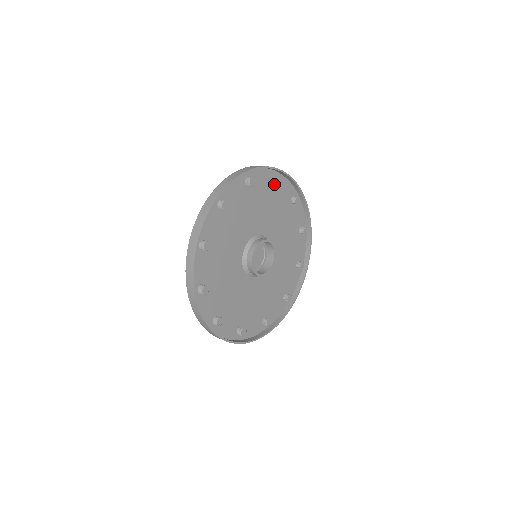
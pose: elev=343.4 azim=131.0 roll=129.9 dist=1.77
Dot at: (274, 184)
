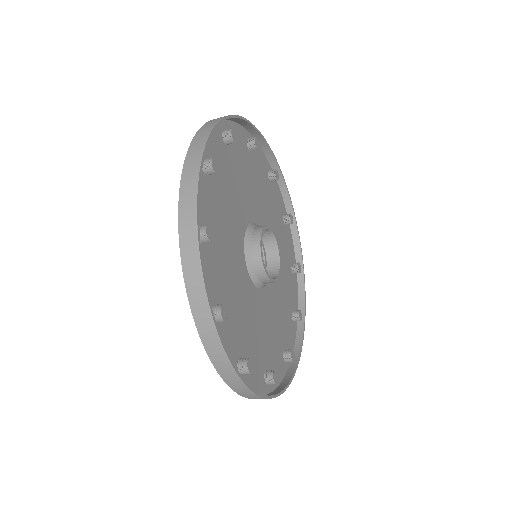
Dot at: (251, 147)
